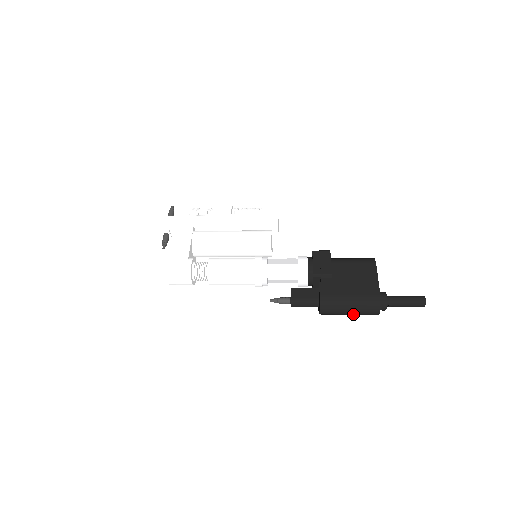
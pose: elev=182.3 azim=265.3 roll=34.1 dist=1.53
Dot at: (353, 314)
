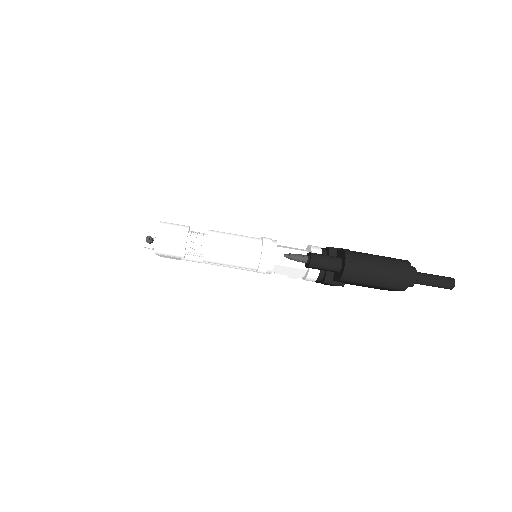
Dot at: (382, 275)
